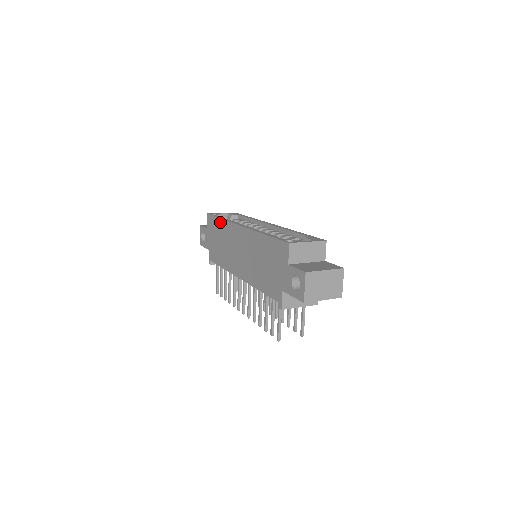
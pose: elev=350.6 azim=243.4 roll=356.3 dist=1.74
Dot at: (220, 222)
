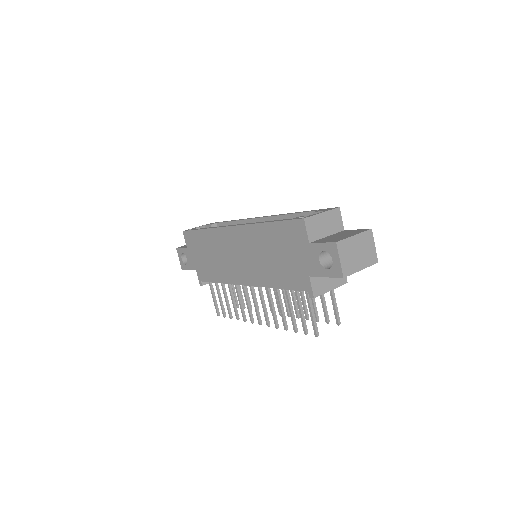
Dot at: (203, 233)
